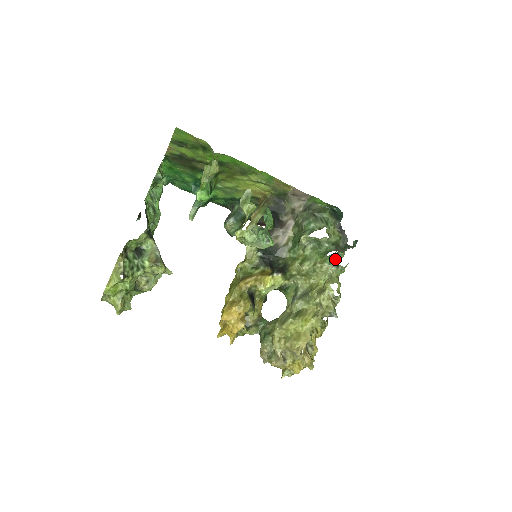
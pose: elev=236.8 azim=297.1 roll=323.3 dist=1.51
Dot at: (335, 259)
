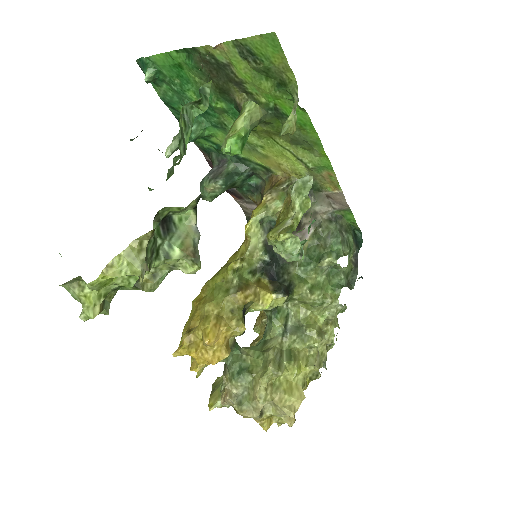
Dot at: occluded
